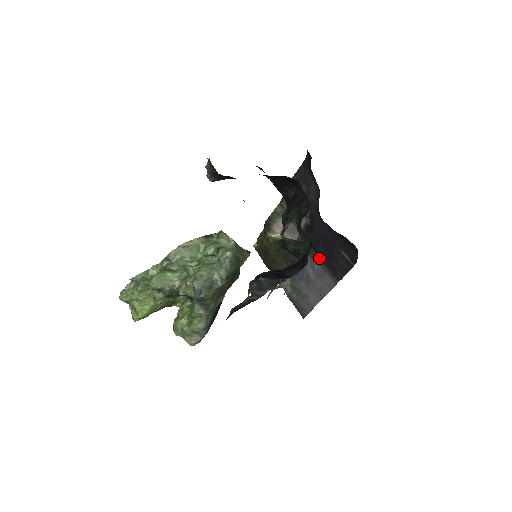
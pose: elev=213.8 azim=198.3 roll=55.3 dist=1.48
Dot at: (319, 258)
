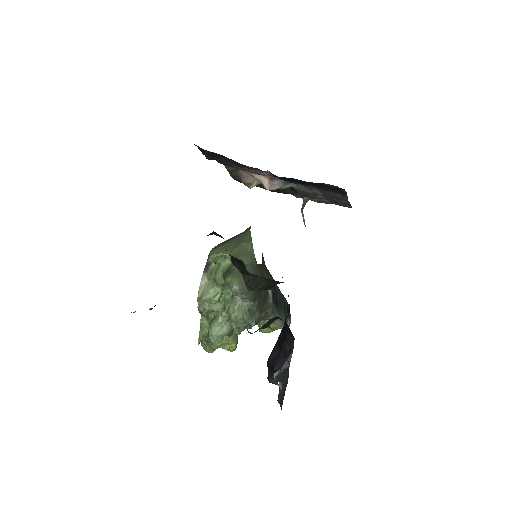
Dot at: (308, 186)
